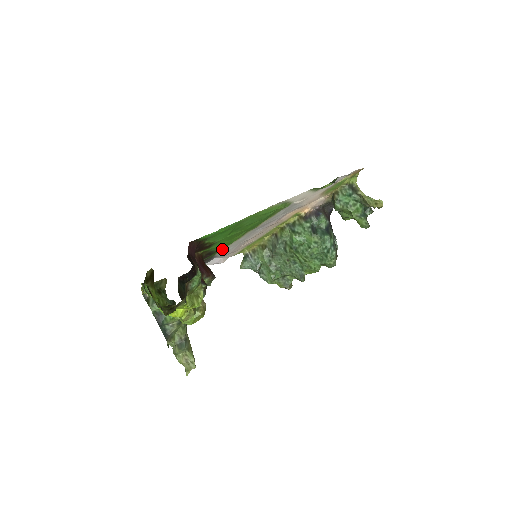
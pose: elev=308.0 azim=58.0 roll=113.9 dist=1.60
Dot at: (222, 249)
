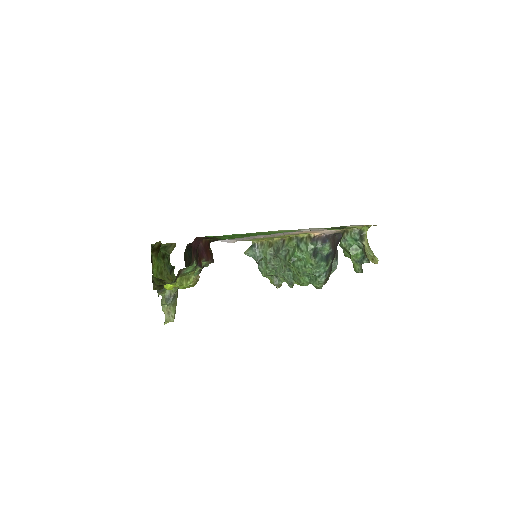
Dot at: occluded
